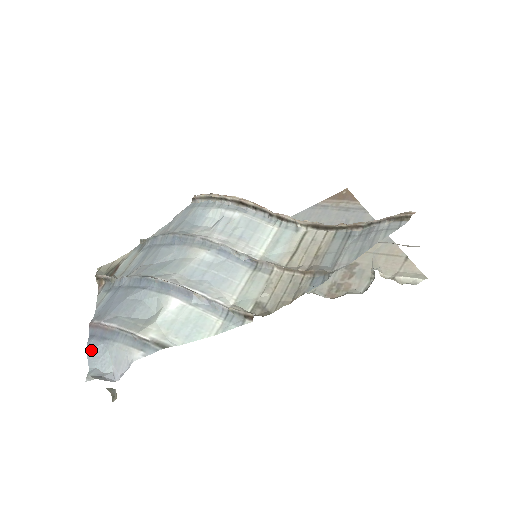
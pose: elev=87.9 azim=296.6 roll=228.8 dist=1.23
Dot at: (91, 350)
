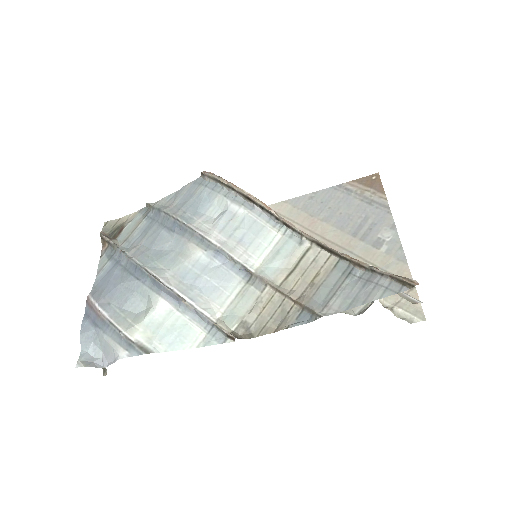
Dot at: (84, 333)
